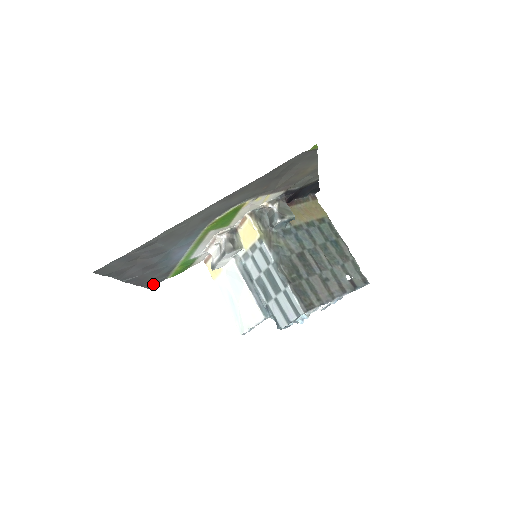
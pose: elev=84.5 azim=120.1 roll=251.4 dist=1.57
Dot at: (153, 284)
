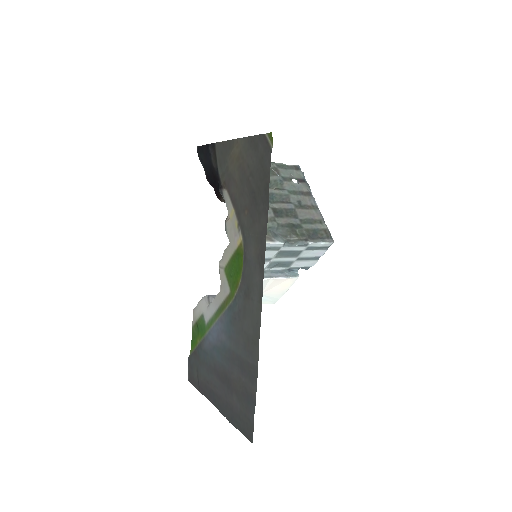
Dot at: (191, 374)
